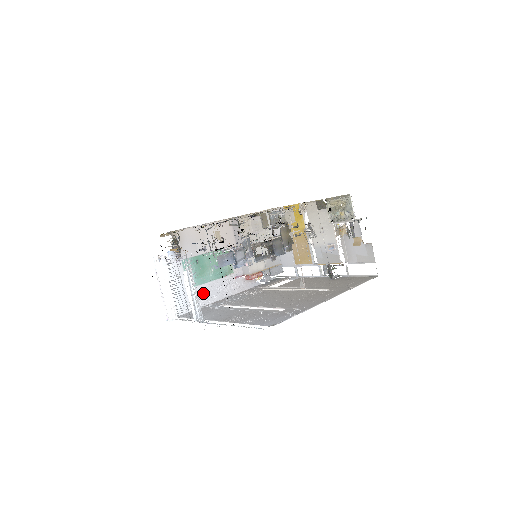
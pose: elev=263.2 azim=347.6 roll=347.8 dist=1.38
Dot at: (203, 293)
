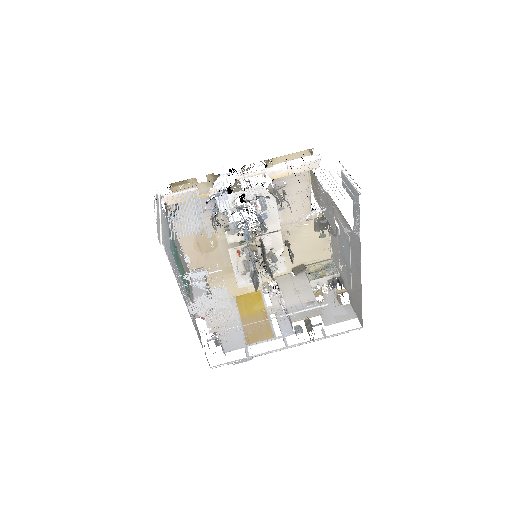
Dot at: (176, 272)
